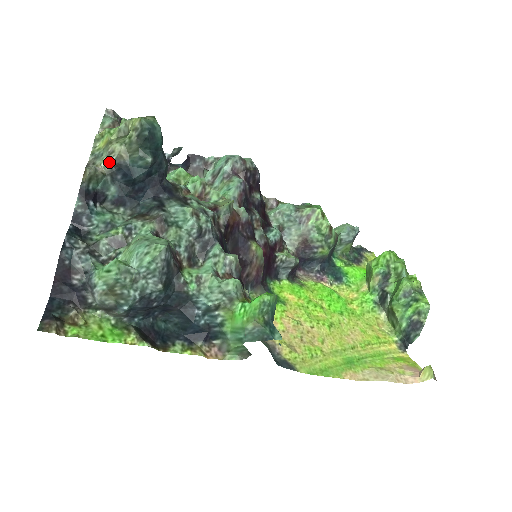
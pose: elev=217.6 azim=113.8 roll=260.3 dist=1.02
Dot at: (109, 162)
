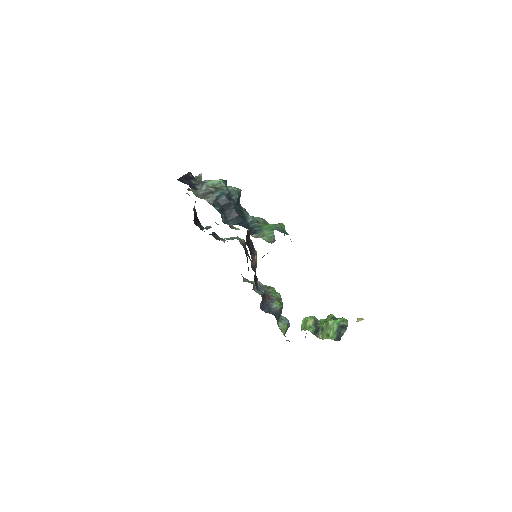
Dot at: occluded
